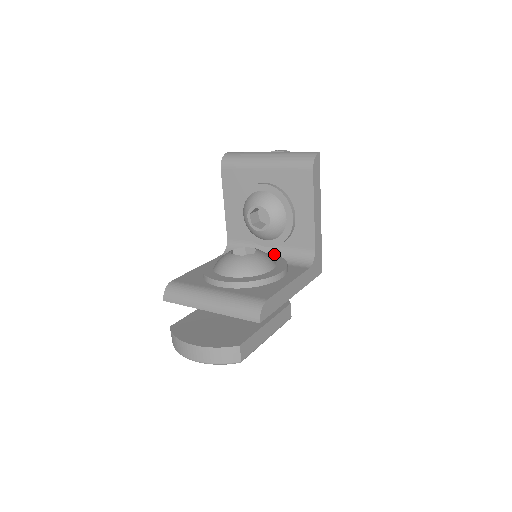
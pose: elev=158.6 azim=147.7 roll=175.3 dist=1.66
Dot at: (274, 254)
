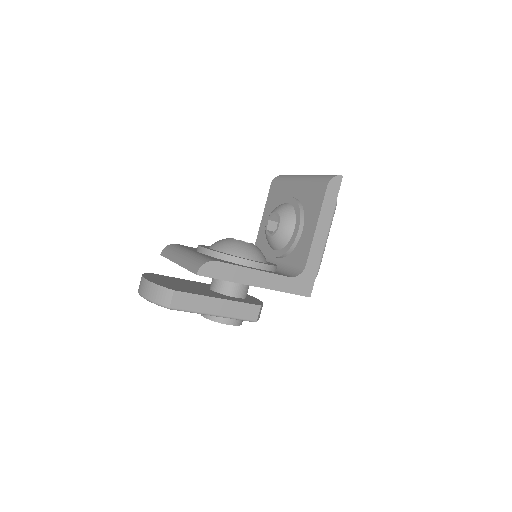
Dot at: (275, 264)
